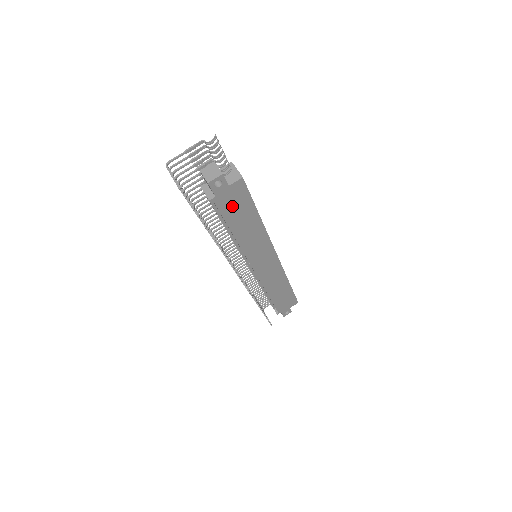
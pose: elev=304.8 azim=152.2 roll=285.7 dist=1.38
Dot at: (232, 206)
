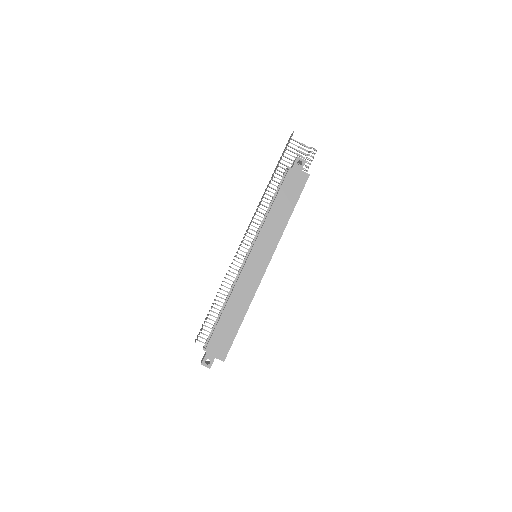
Dot at: (291, 185)
